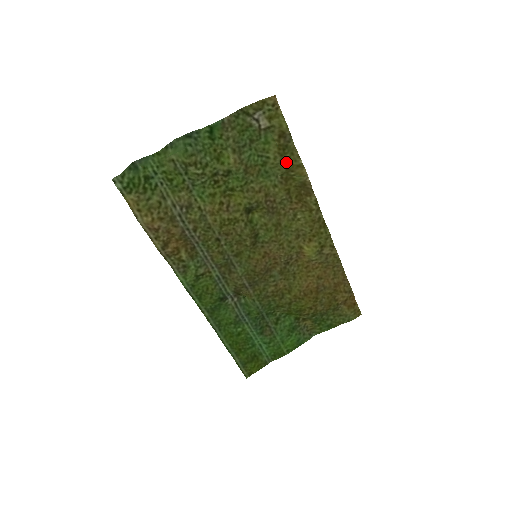
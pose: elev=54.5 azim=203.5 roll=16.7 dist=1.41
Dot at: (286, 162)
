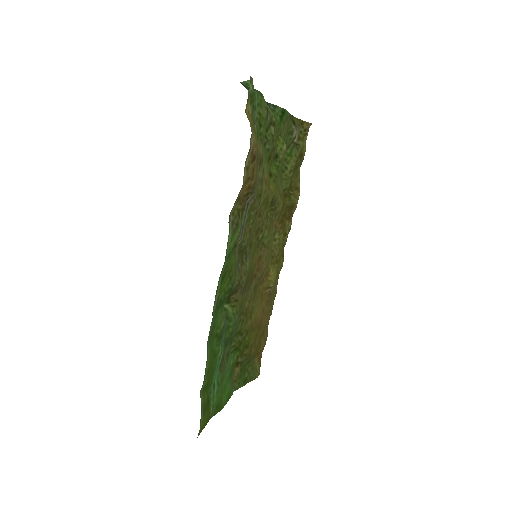
Dot at: (293, 179)
